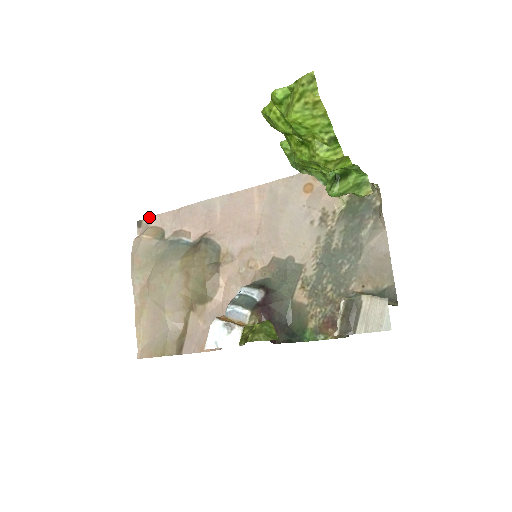
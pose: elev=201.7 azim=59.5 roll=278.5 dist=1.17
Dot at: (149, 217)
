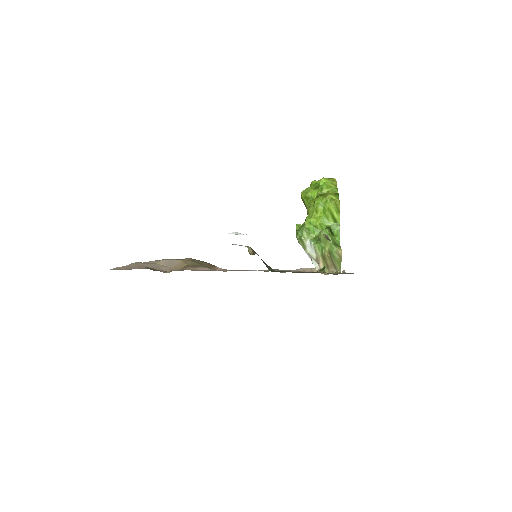
Dot at: occluded
